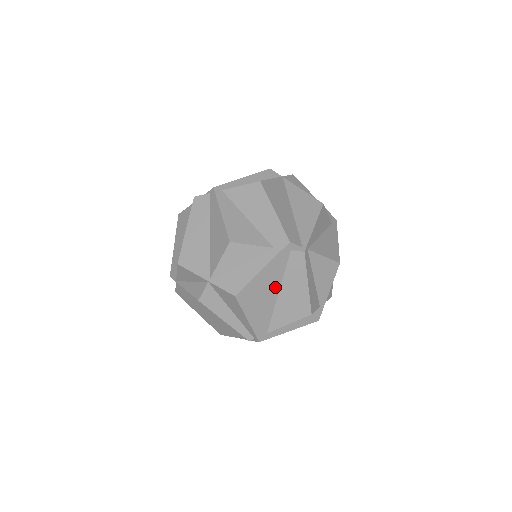
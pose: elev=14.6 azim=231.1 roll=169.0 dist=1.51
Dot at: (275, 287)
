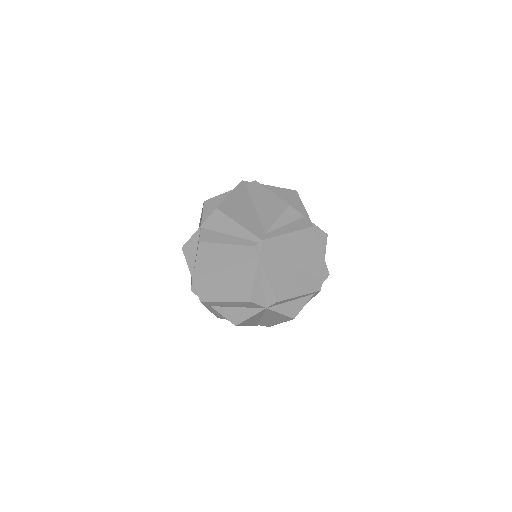
Dot at: (249, 204)
